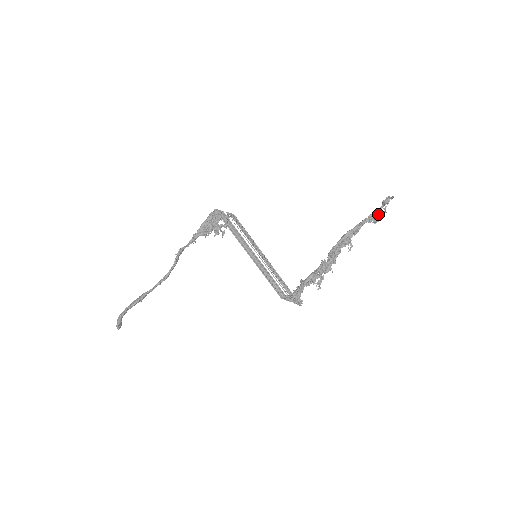
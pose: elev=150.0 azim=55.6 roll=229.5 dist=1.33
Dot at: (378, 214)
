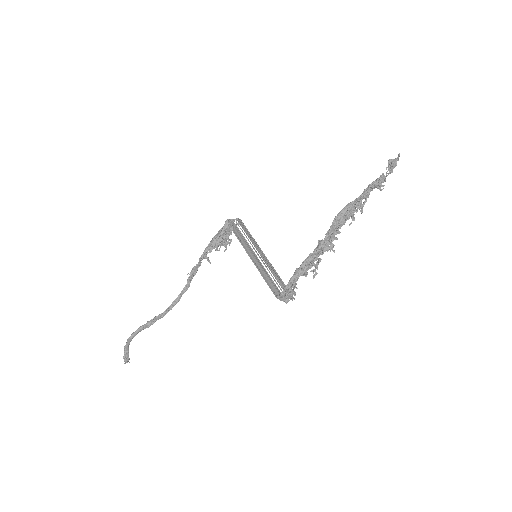
Dot at: (381, 176)
